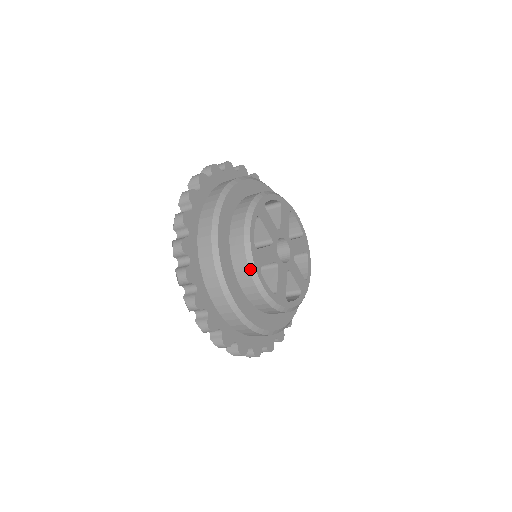
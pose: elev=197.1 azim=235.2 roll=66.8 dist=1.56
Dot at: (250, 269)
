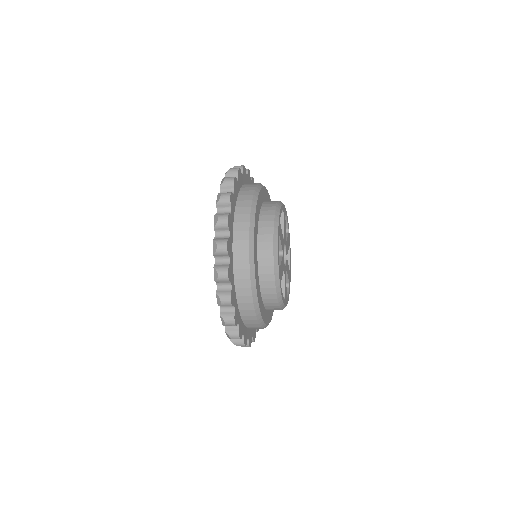
Dot at: (274, 227)
